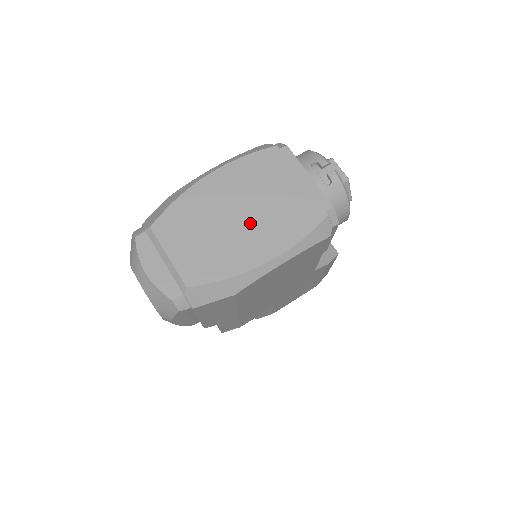
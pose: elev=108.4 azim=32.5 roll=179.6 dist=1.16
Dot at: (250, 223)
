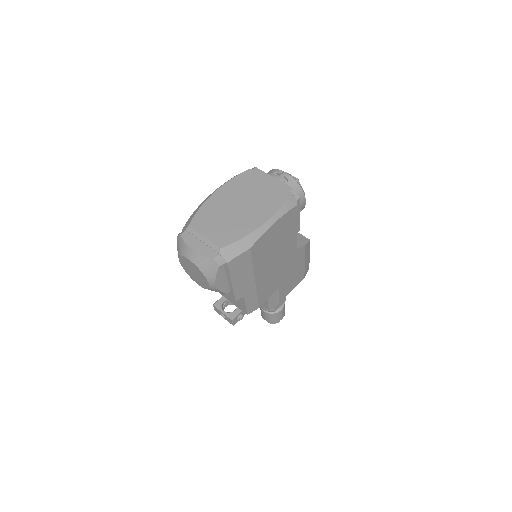
Dot at: (247, 208)
